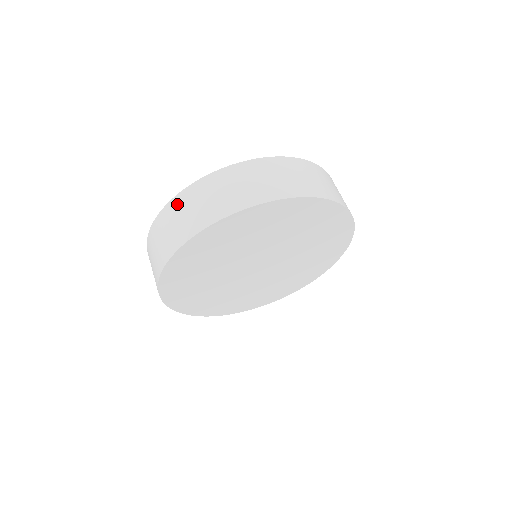
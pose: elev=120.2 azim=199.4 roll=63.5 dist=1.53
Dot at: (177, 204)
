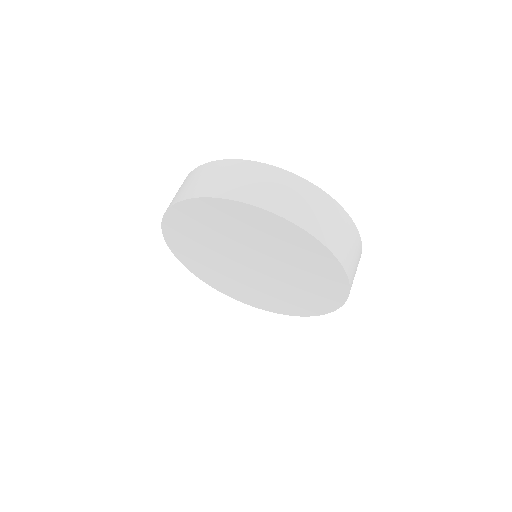
Dot at: (260, 170)
